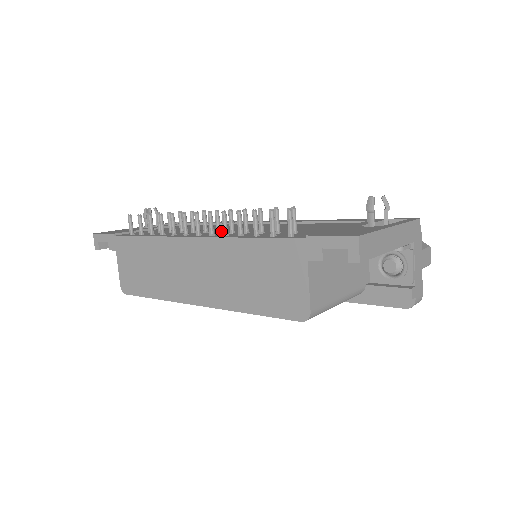
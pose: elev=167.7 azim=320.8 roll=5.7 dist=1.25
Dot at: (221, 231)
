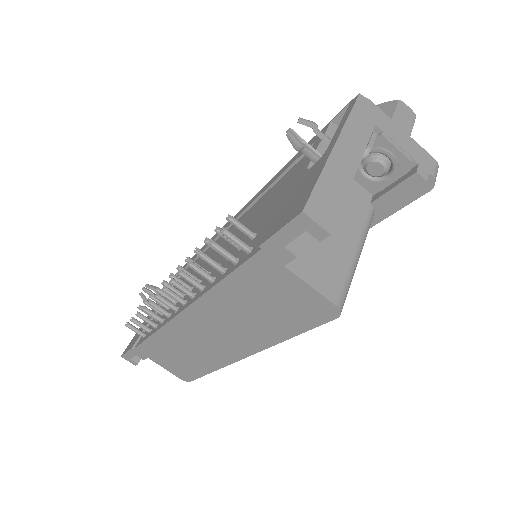
Dot at: occluded
